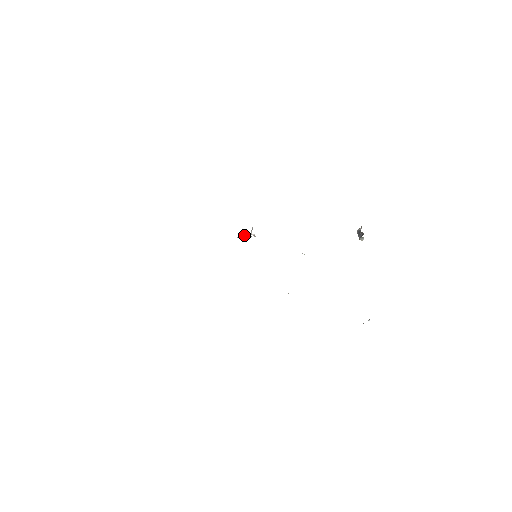
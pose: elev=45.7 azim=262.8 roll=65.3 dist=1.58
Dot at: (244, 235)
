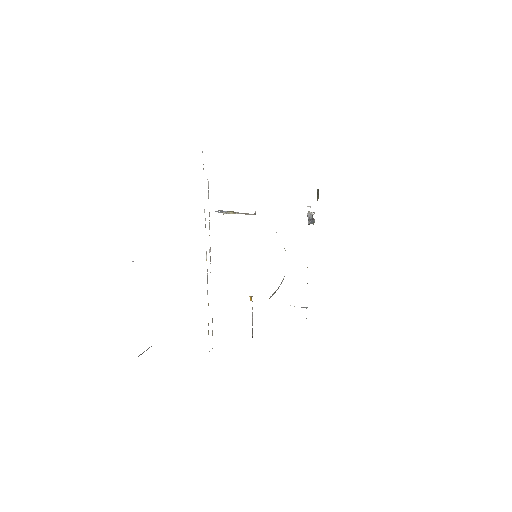
Dot at: occluded
